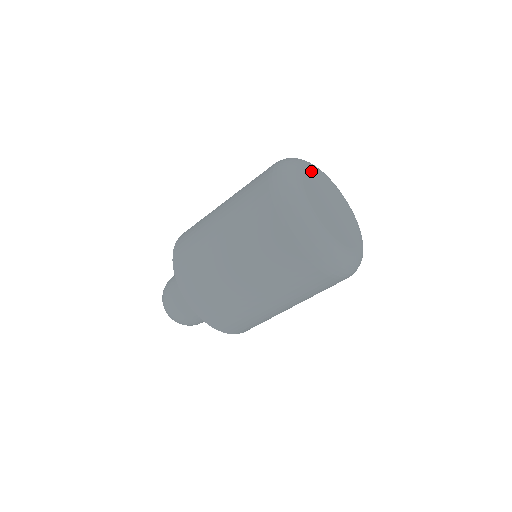
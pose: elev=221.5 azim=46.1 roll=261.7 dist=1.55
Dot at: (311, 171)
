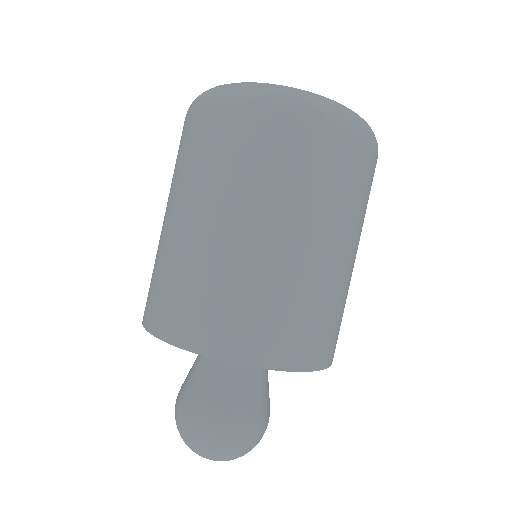
Dot at: occluded
